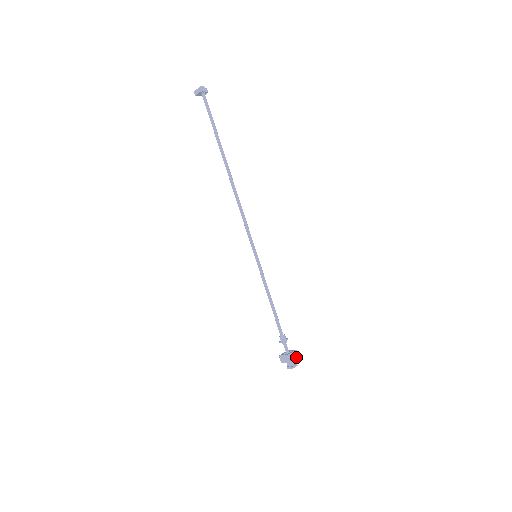
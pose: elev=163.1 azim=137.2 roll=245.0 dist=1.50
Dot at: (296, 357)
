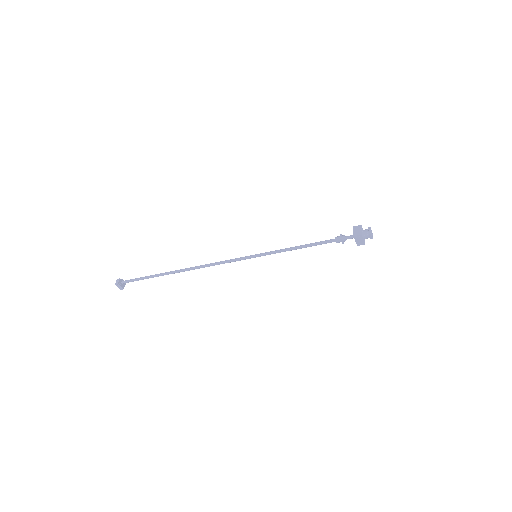
Dot at: occluded
